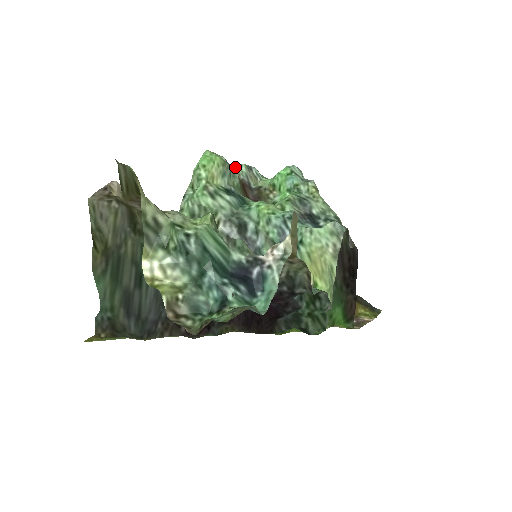
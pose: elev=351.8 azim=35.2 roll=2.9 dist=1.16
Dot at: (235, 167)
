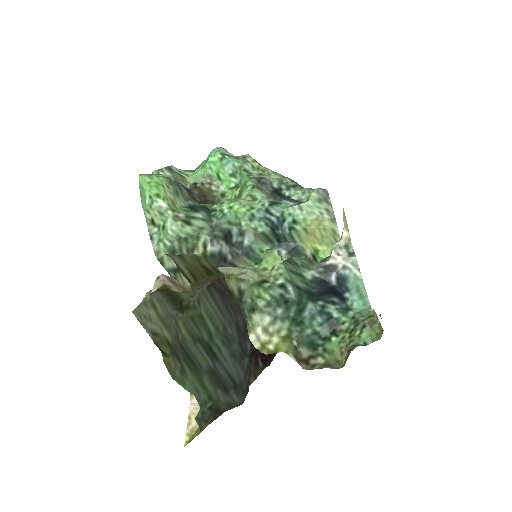
Dot at: occluded
